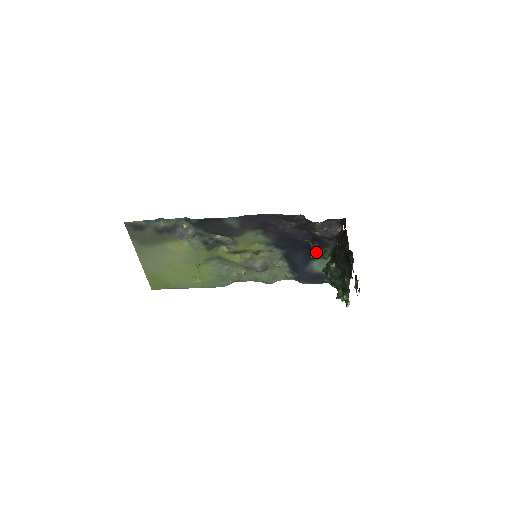
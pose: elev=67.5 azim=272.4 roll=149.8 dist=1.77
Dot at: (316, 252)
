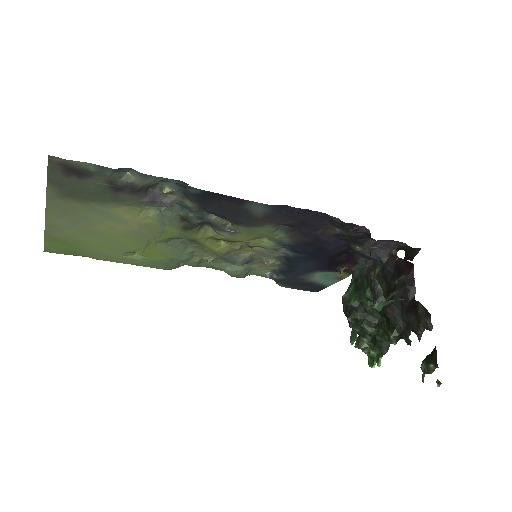
Dot at: (385, 303)
